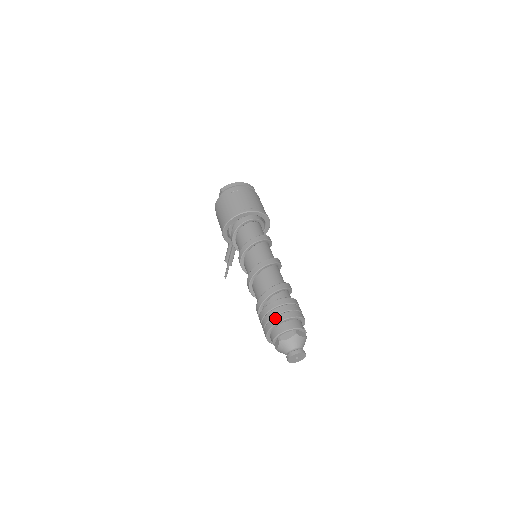
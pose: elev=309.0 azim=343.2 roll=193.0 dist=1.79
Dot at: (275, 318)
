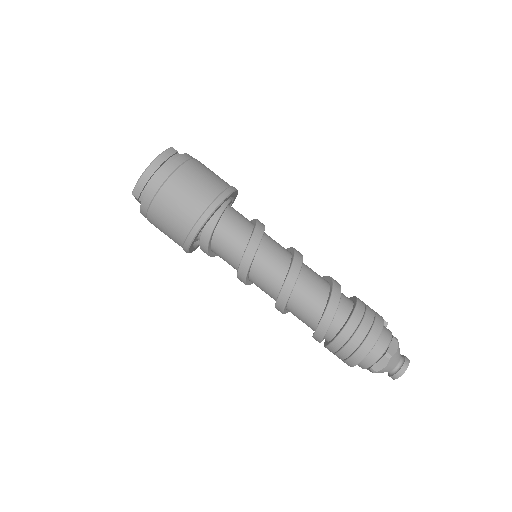
Dot at: (355, 356)
